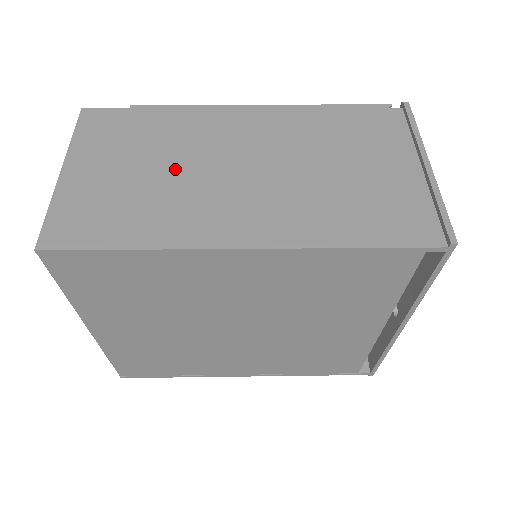
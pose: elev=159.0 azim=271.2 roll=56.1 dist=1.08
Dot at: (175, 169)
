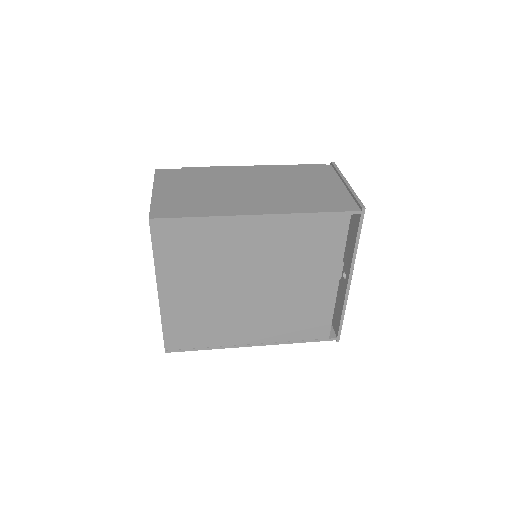
Dot at: (215, 189)
